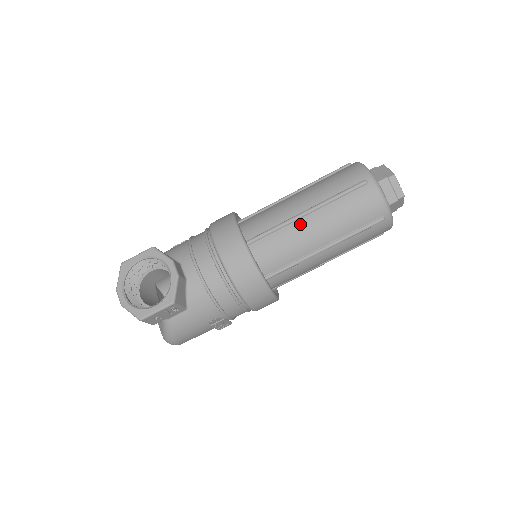
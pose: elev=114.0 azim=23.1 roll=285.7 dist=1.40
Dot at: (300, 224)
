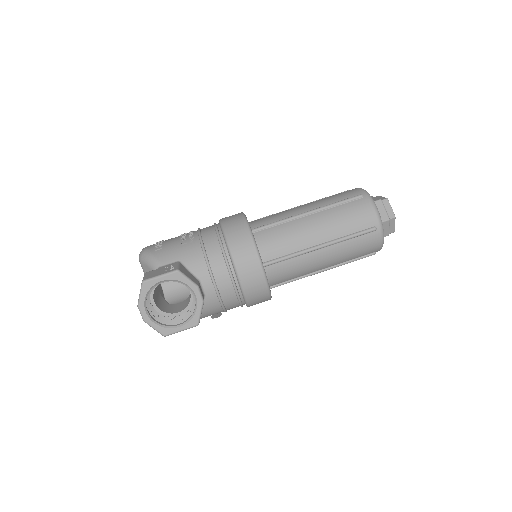
Dot at: (312, 255)
